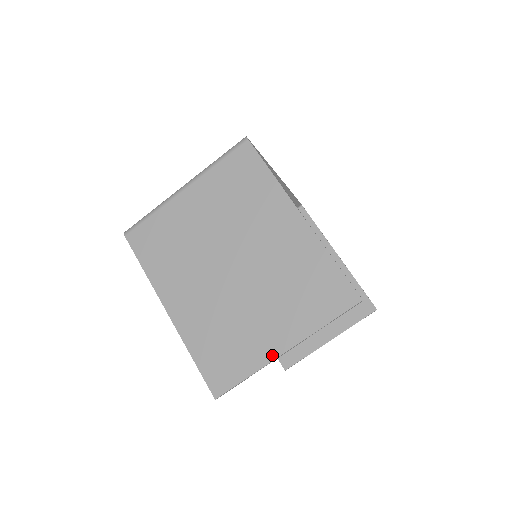
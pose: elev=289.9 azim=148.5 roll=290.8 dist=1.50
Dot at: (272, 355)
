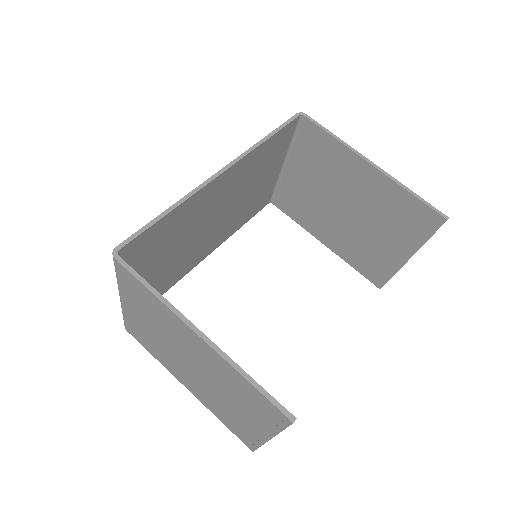
Dot at: (262, 439)
